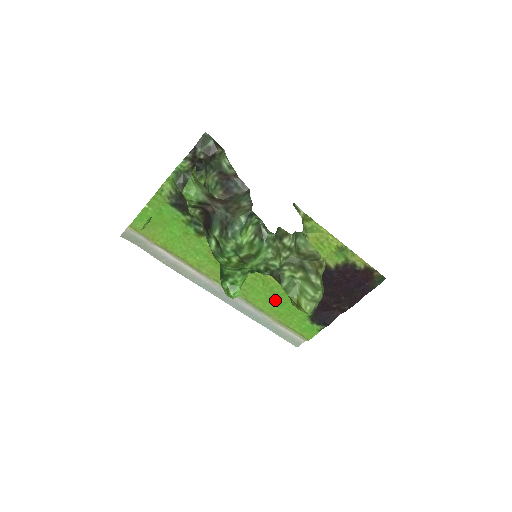
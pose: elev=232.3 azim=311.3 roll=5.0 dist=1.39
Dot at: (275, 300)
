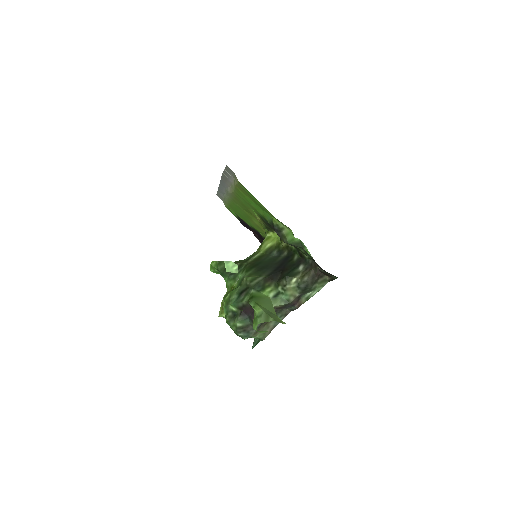
Dot at: occluded
